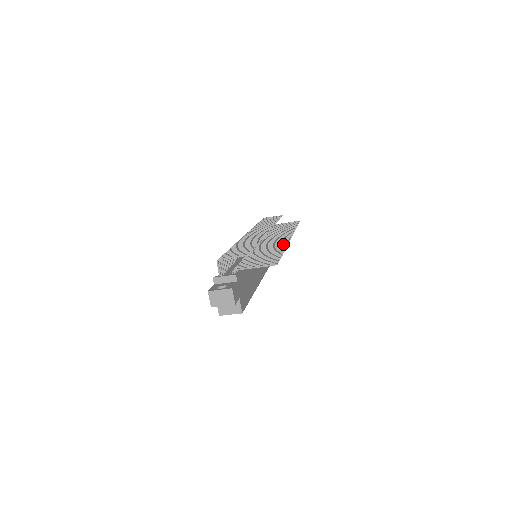
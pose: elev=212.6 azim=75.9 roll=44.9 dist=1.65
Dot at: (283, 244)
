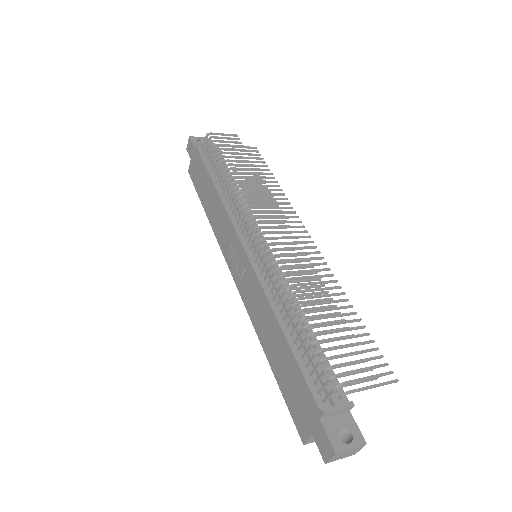
Dot at: (329, 275)
